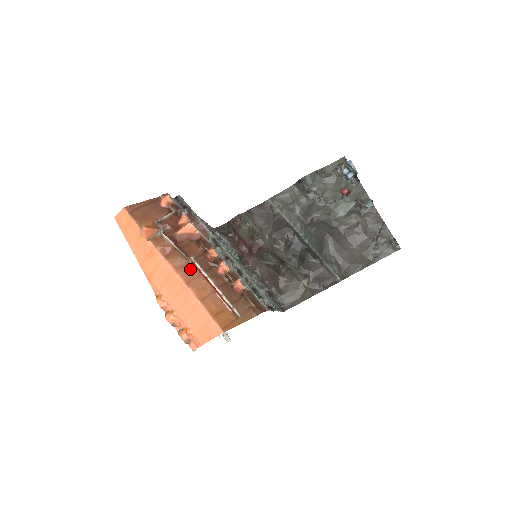
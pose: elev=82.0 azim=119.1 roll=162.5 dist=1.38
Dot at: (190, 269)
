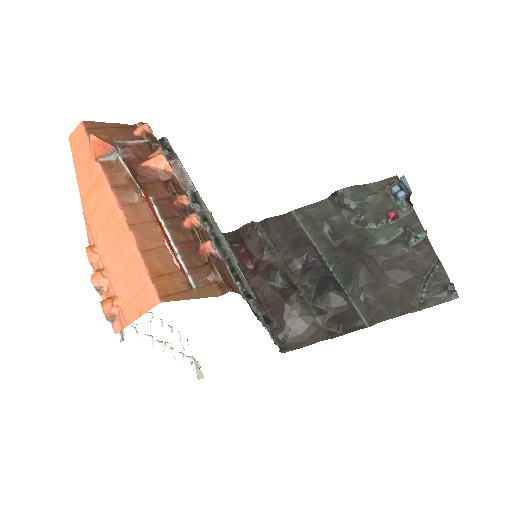
Dot at: (142, 210)
